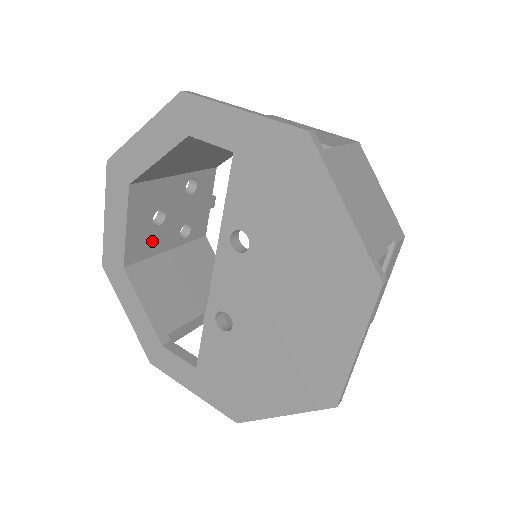
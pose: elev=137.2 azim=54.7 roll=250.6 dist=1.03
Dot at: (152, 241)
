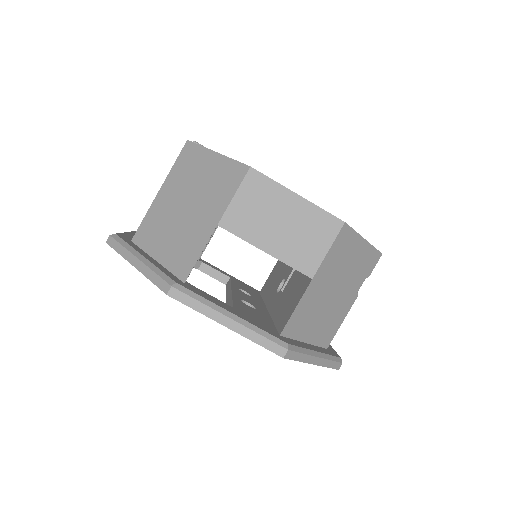
Dot at: occluded
